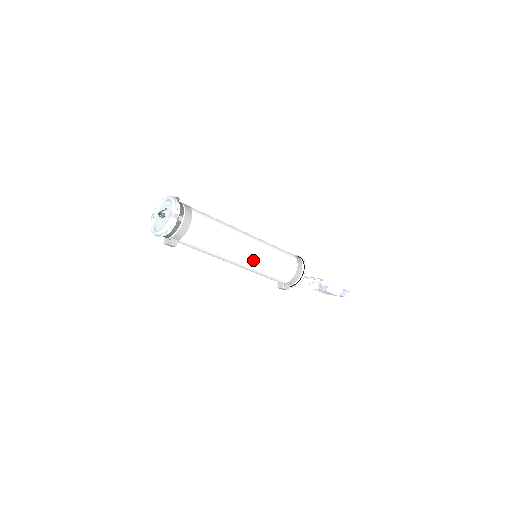
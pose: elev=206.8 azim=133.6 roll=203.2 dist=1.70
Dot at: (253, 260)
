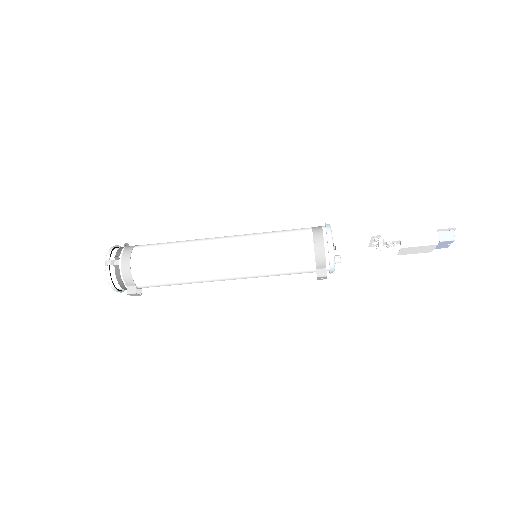
Dot at: (235, 263)
